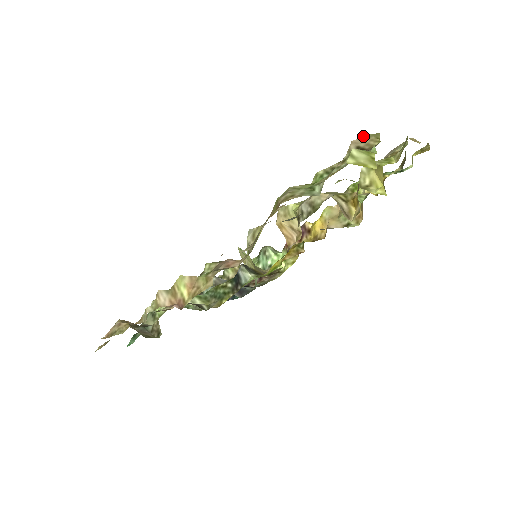
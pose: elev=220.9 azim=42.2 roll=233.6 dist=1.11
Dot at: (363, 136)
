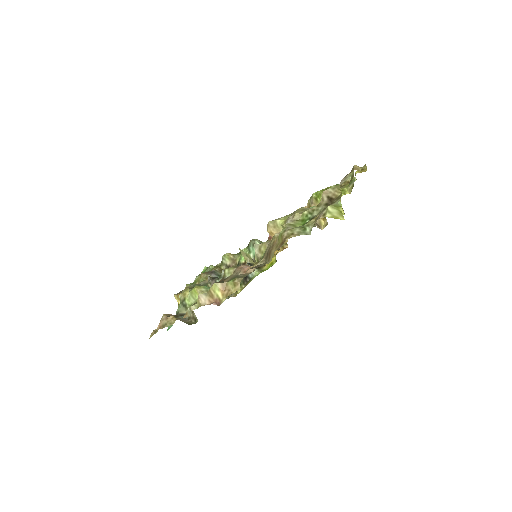
Dot at: (330, 188)
